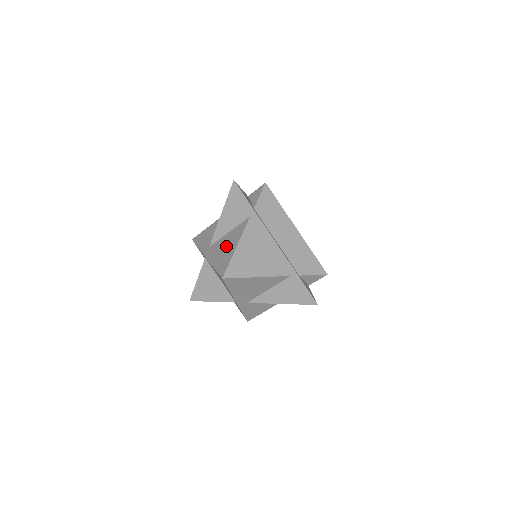
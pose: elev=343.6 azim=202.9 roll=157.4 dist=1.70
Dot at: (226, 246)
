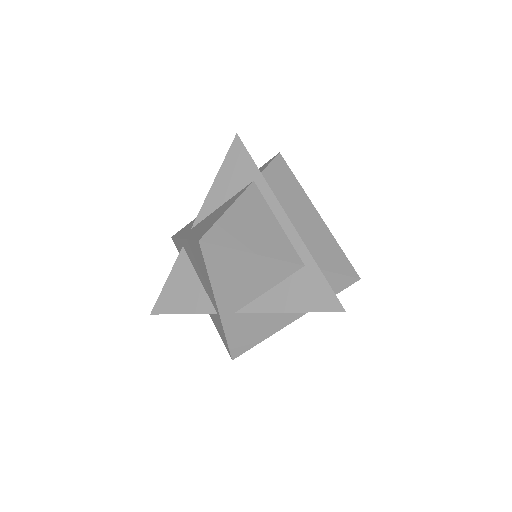
Dot at: (213, 215)
